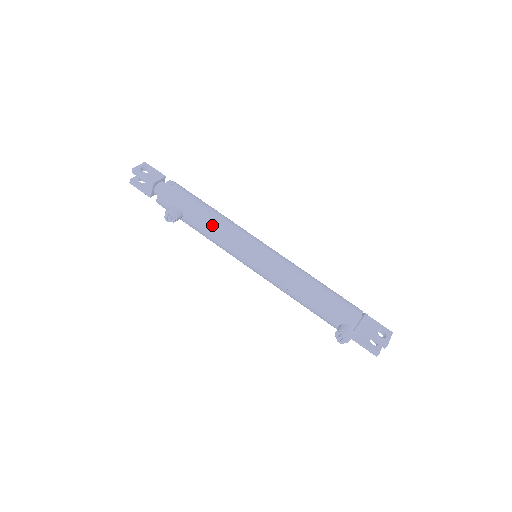
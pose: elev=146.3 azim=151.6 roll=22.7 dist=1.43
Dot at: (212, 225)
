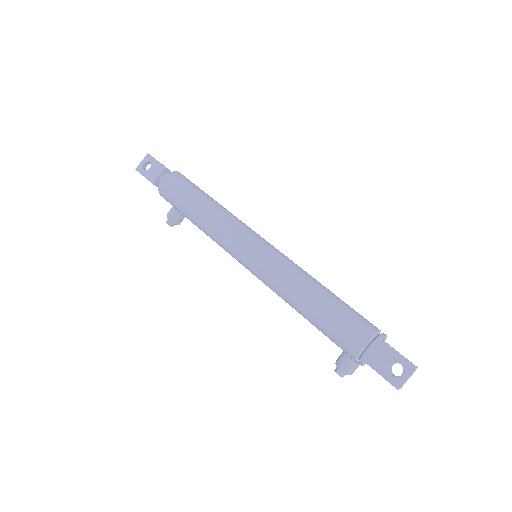
Dot at: (204, 228)
